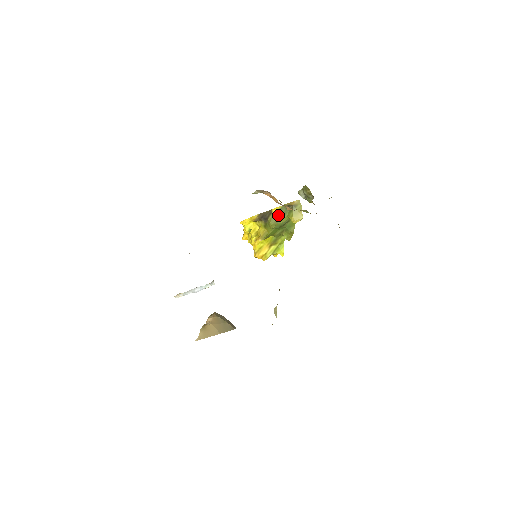
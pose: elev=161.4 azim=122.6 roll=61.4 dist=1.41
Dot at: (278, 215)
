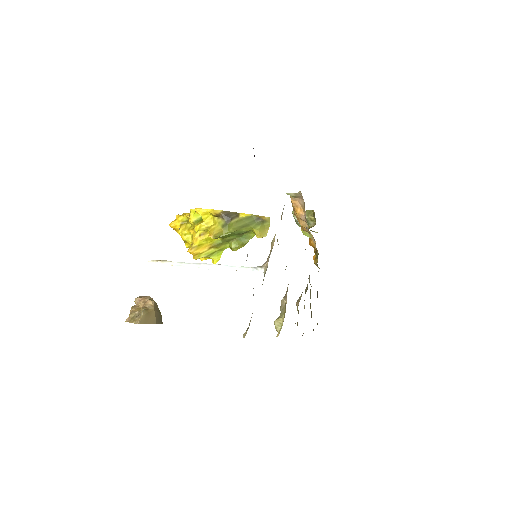
Dot at: (244, 222)
